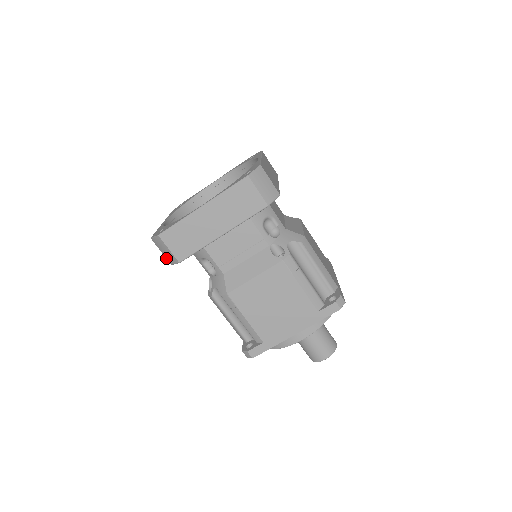
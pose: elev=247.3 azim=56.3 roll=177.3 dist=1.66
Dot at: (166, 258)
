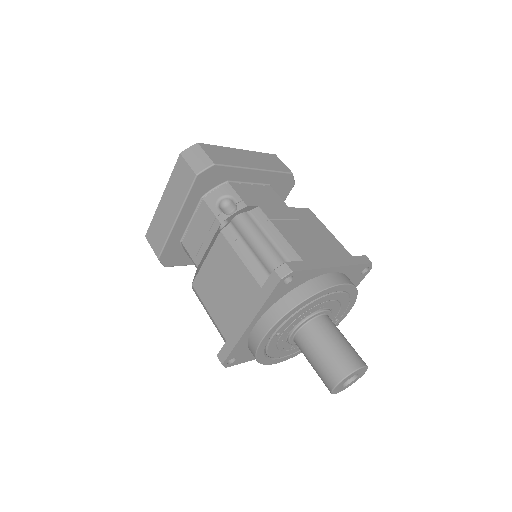
Dot at: occluded
